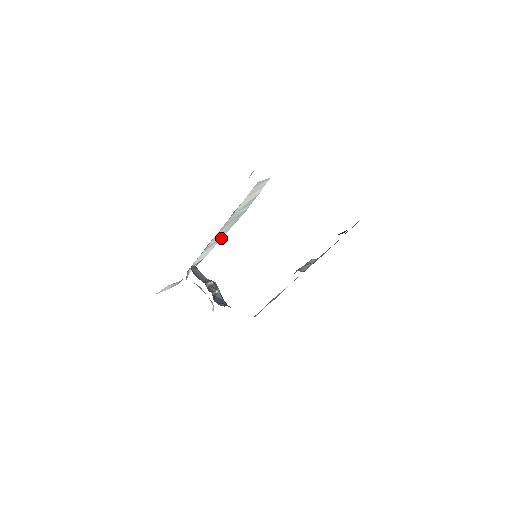
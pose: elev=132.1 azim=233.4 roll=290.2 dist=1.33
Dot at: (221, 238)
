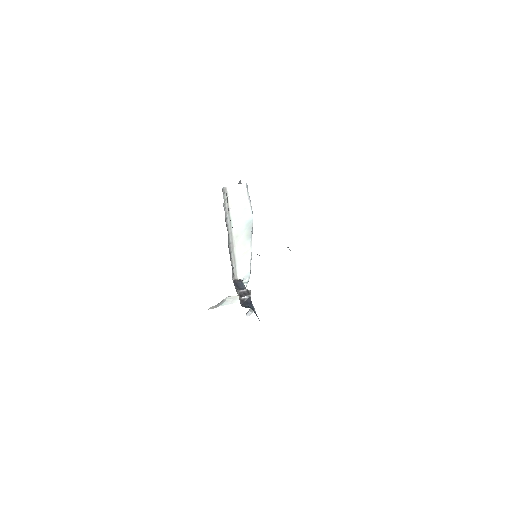
Dot at: (250, 251)
